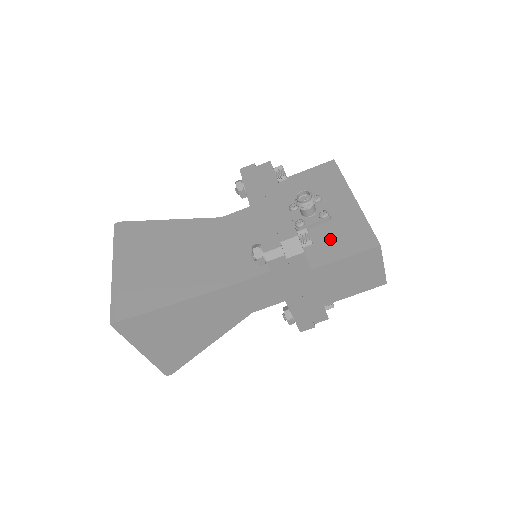
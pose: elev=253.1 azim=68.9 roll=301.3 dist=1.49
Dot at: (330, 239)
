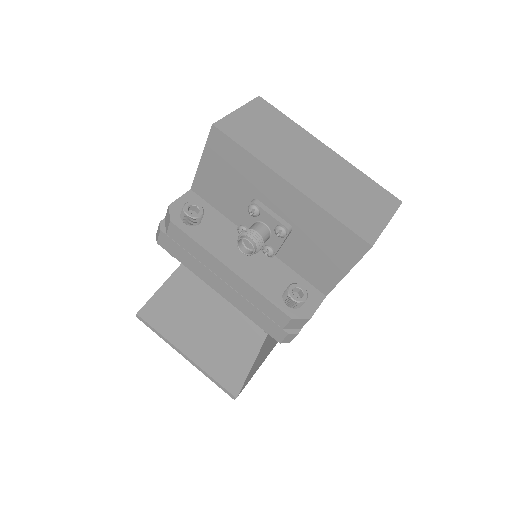
Dot at: (313, 255)
